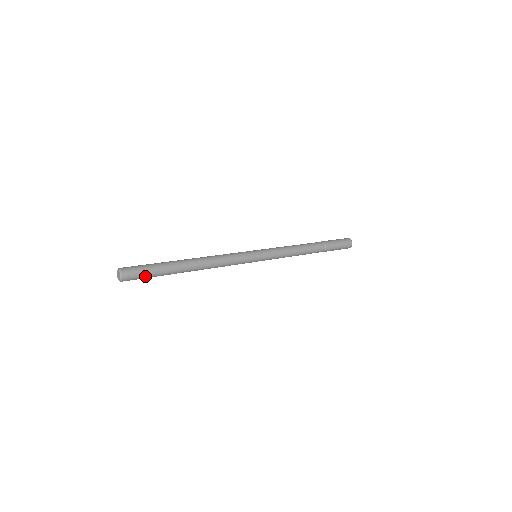
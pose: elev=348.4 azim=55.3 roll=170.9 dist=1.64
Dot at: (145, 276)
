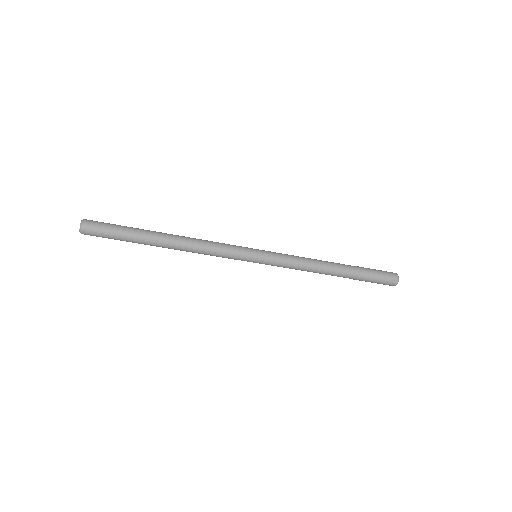
Dot at: (108, 235)
